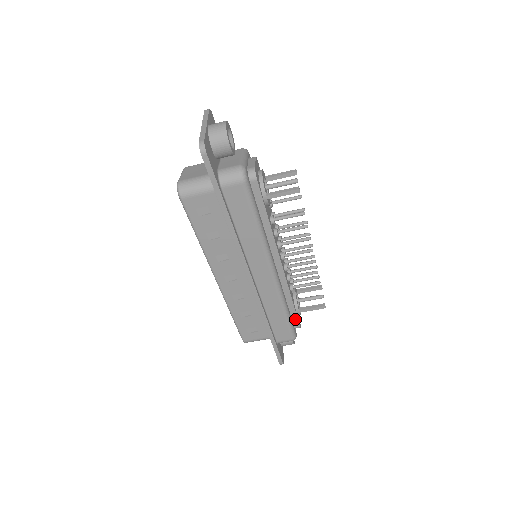
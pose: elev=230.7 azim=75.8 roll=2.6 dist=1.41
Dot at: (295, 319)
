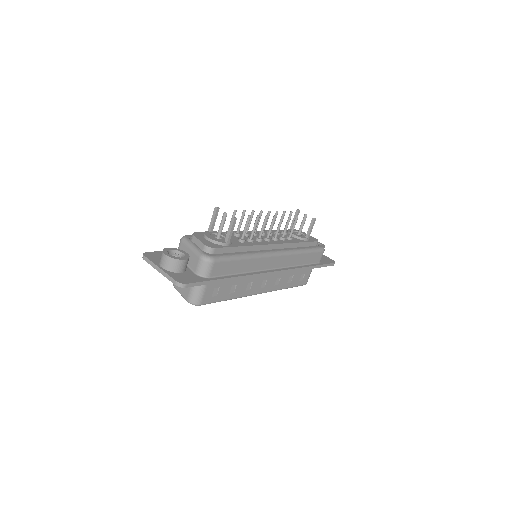
Dot at: (311, 244)
